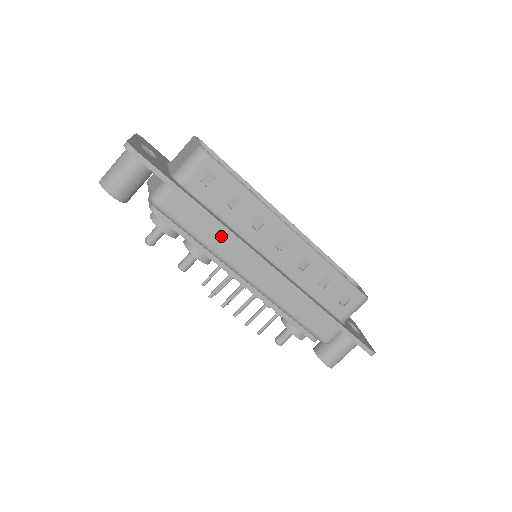
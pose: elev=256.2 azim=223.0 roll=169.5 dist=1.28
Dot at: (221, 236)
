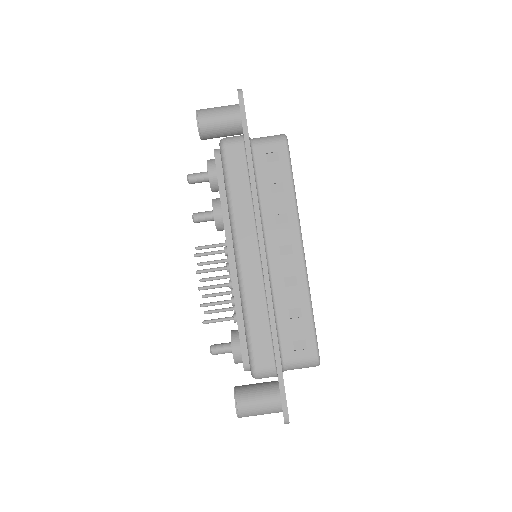
Dot at: (247, 203)
